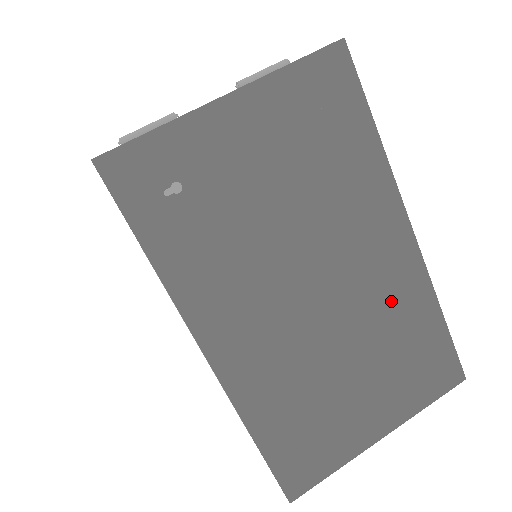
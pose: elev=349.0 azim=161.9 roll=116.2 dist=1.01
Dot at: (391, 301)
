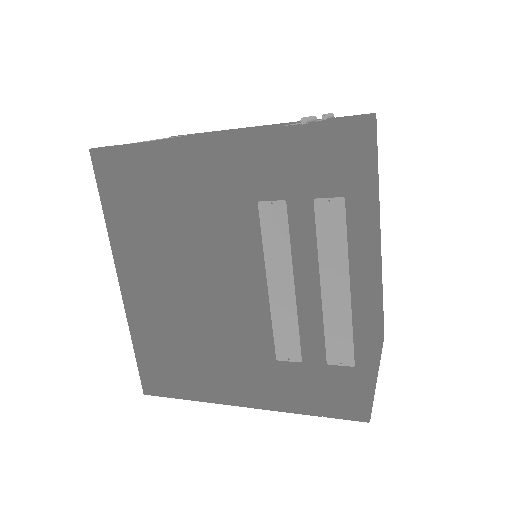
Dot at: (379, 274)
